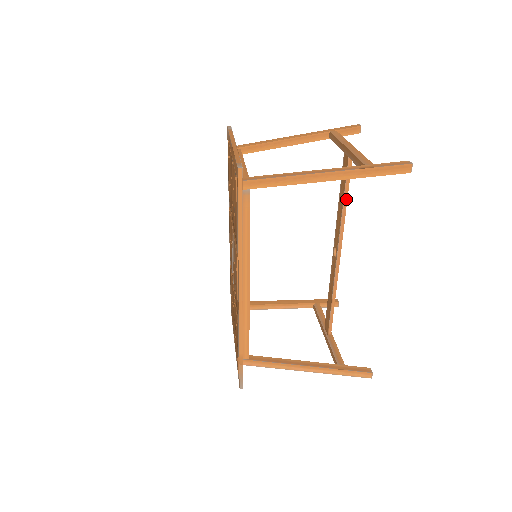
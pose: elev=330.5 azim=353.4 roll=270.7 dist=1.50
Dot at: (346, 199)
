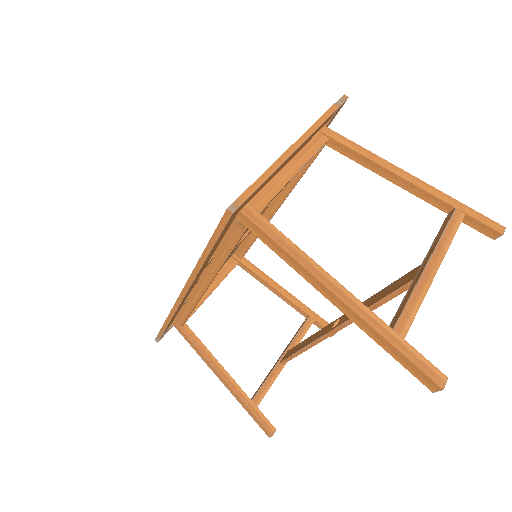
Dot at: (381, 304)
